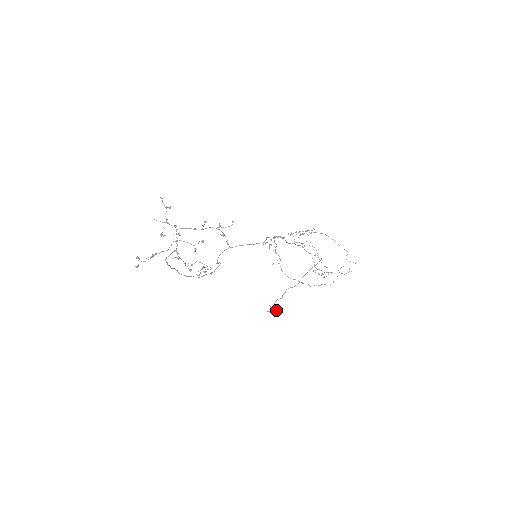
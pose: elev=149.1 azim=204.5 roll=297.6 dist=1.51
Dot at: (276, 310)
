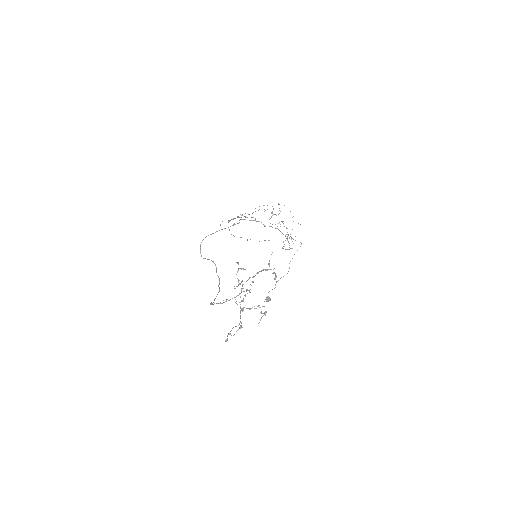
Dot at: occluded
